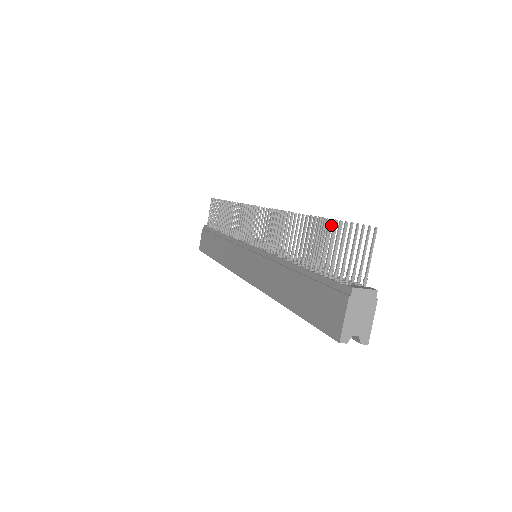
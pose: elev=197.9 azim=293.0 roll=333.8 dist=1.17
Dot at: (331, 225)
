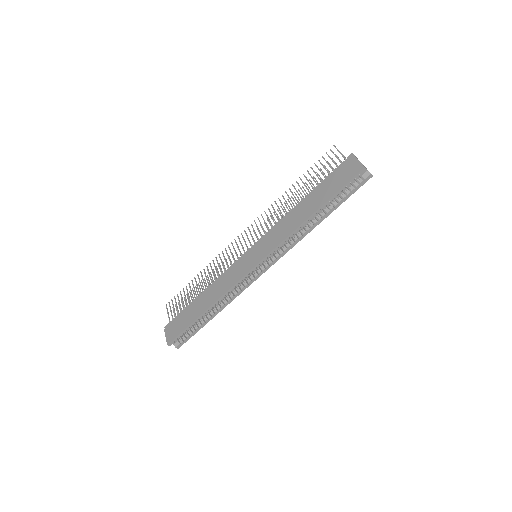
Dot at: (310, 180)
